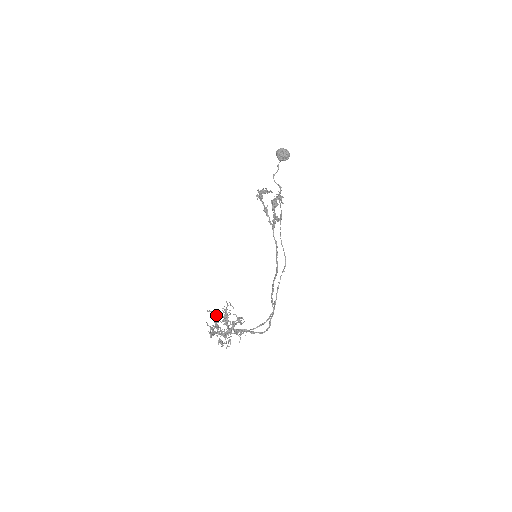
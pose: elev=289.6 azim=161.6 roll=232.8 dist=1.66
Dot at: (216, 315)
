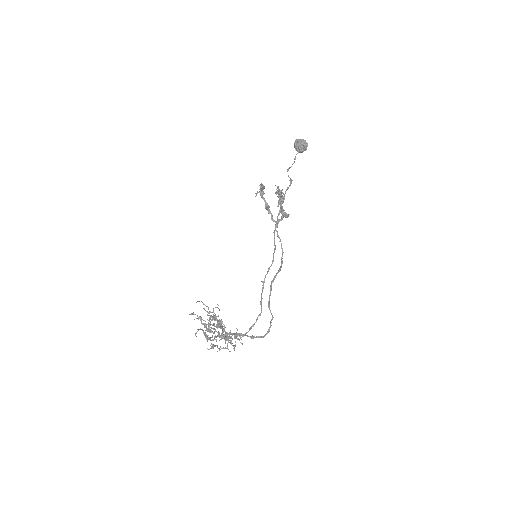
Dot at: (201, 318)
